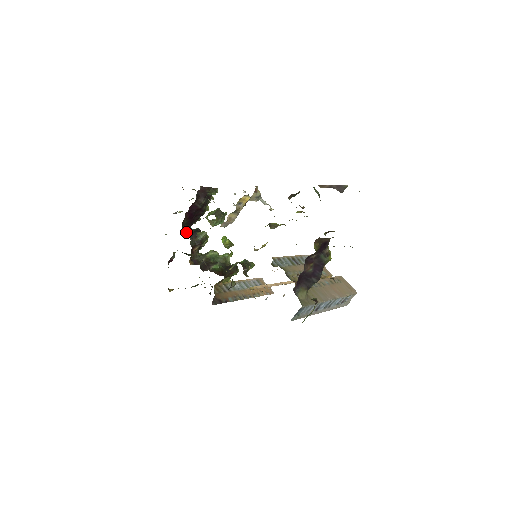
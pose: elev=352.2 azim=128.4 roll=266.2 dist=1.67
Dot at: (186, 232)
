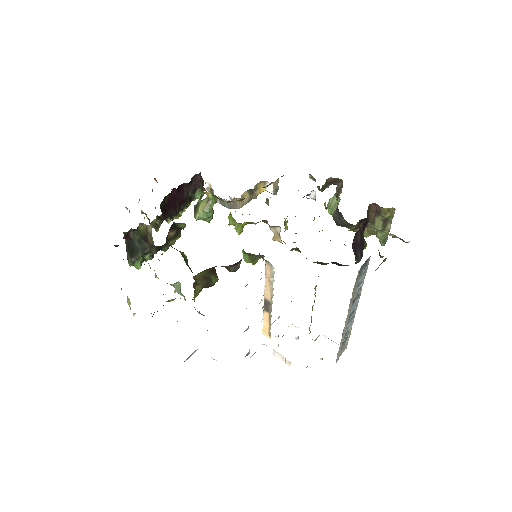
Dot at: occluded
